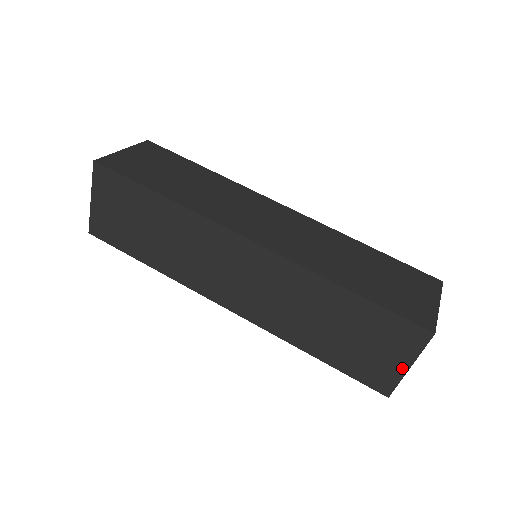
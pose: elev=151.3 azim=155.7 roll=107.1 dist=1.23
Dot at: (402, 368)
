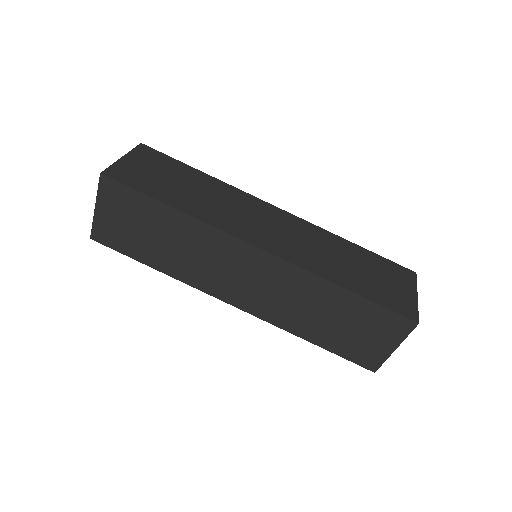
Dot at: (389, 350)
